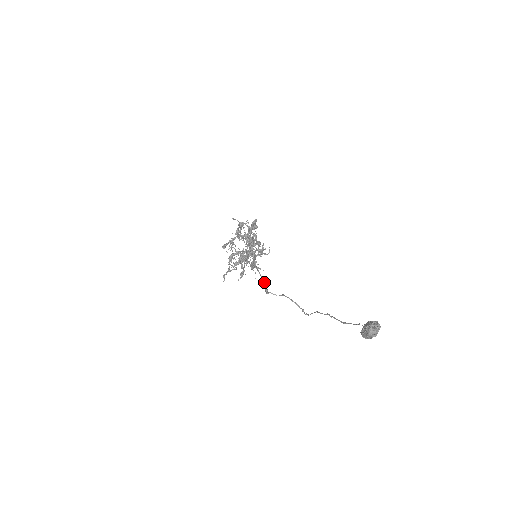
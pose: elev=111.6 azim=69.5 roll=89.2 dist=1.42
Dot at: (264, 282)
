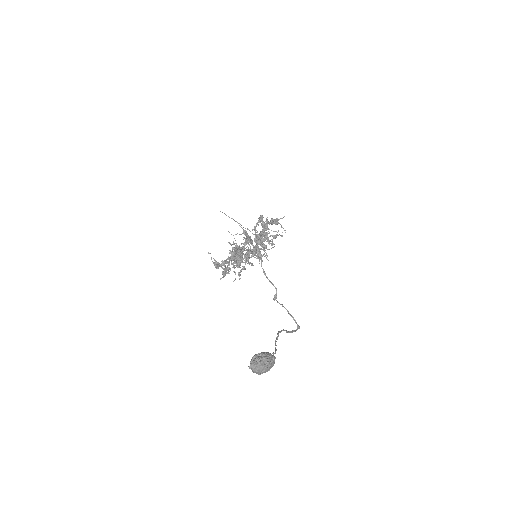
Dot at: occluded
